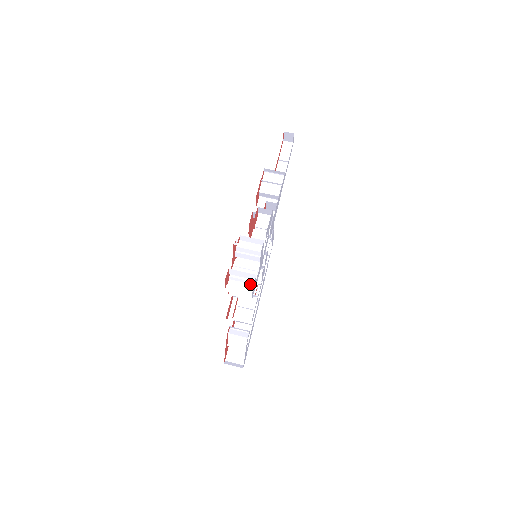
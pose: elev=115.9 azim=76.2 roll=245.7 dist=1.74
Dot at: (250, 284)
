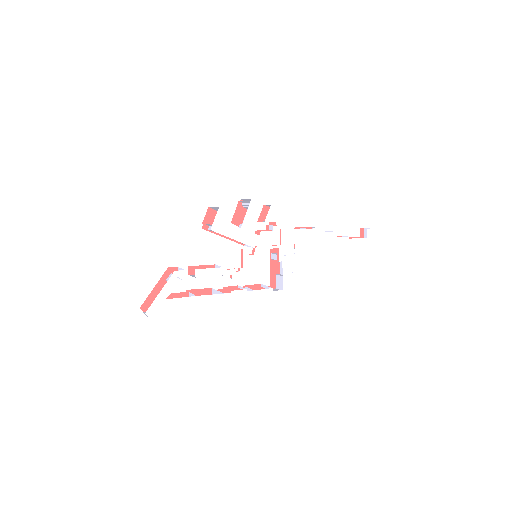
Dot at: occluded
